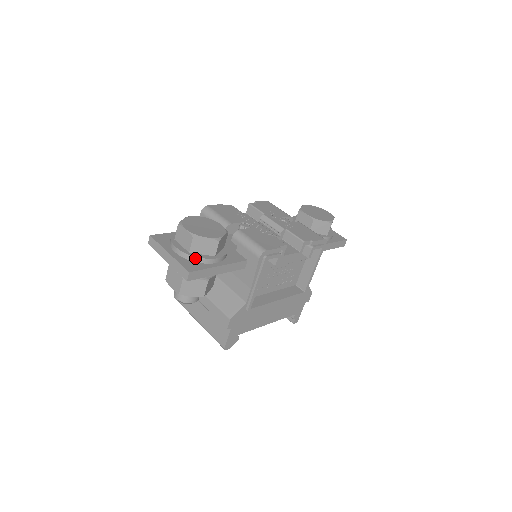
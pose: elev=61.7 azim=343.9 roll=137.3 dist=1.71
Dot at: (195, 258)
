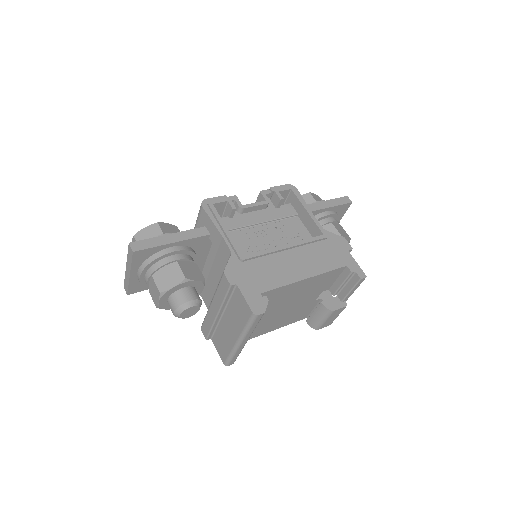
Dot at: occluded
